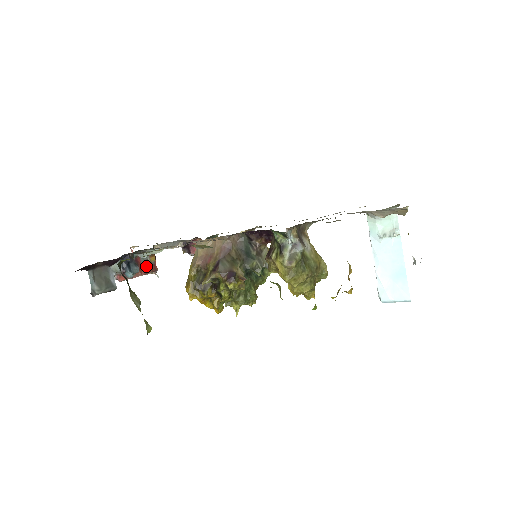
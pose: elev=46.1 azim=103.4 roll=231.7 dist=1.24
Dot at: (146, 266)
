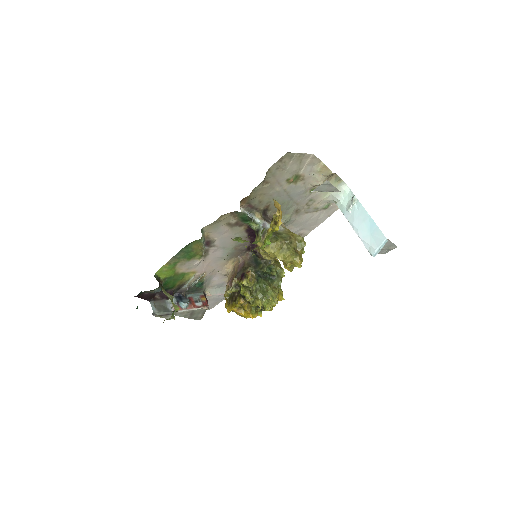
Dot at: (198, 303)
